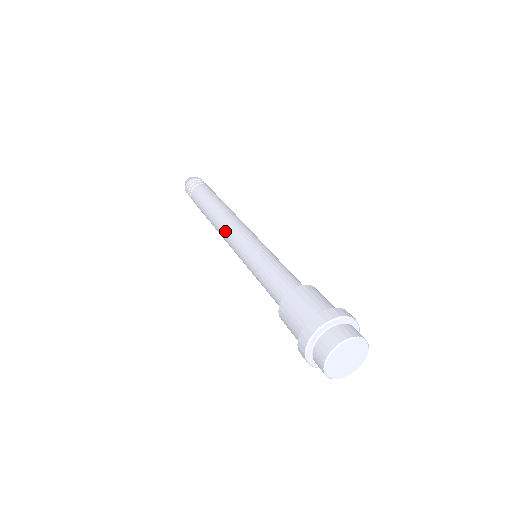
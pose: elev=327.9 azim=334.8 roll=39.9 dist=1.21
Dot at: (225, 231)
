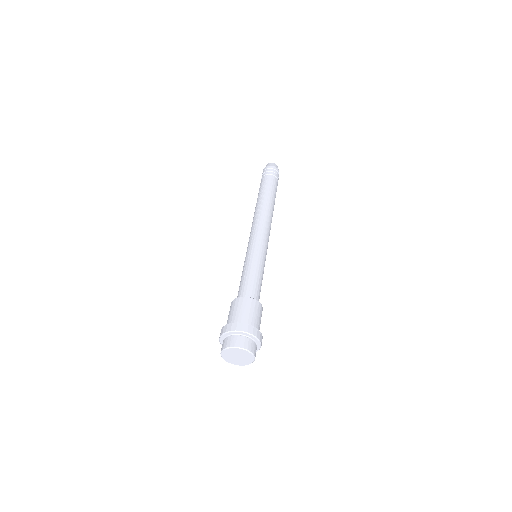
Dot at: occluded
